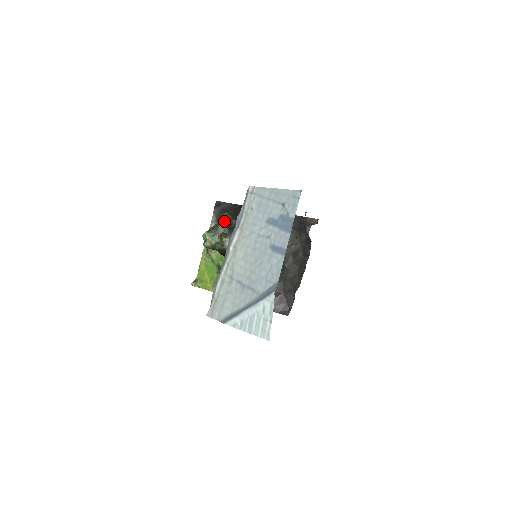
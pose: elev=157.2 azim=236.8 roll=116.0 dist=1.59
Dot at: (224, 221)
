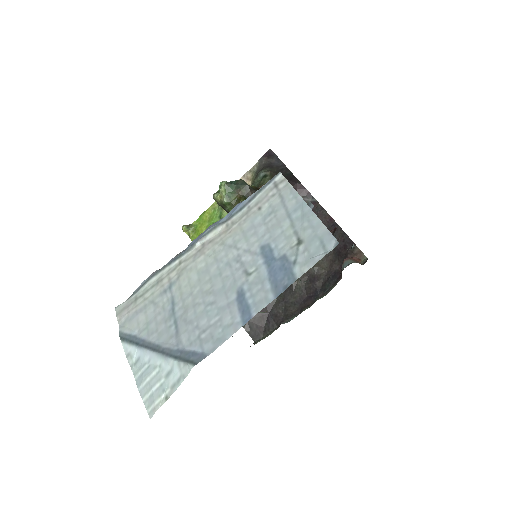
Dot at: (261, 180)
